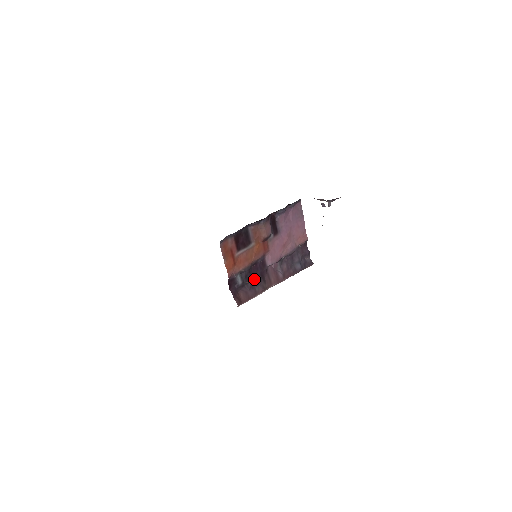
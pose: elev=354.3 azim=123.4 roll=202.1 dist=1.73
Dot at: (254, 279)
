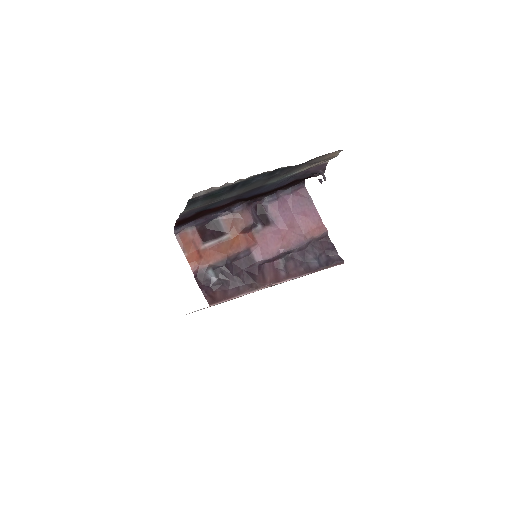
Dot at: (236, 276)
